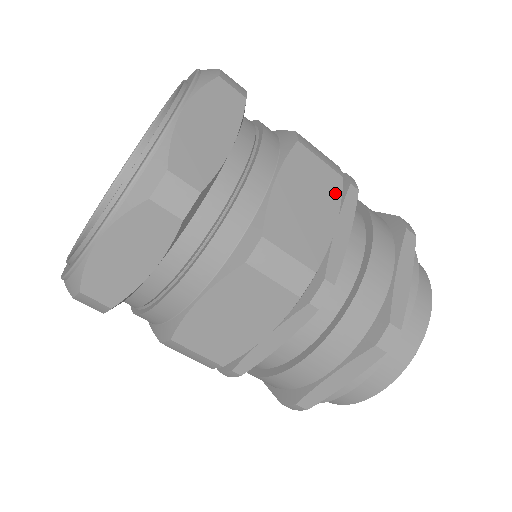
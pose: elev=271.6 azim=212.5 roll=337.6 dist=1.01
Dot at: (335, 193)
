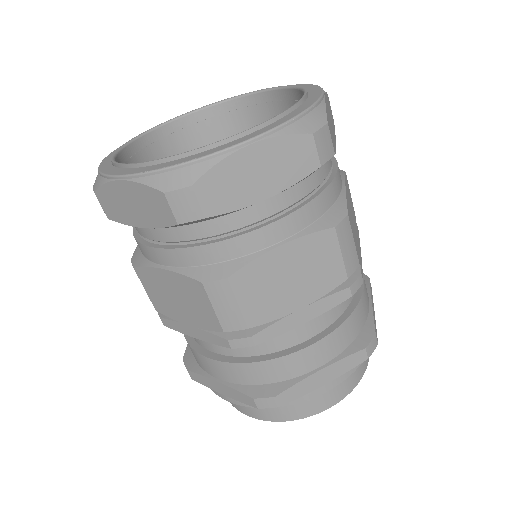
Dot at: (327, 286)
